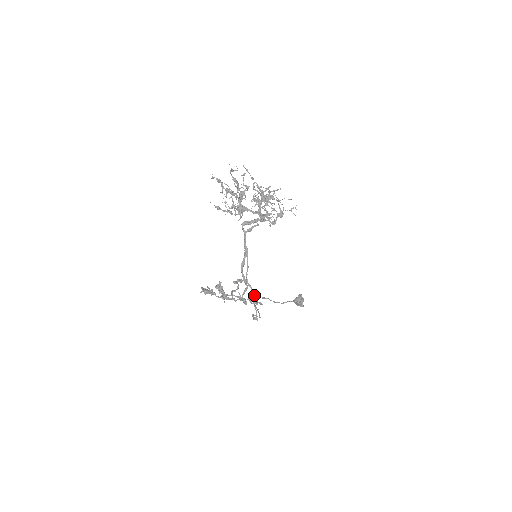
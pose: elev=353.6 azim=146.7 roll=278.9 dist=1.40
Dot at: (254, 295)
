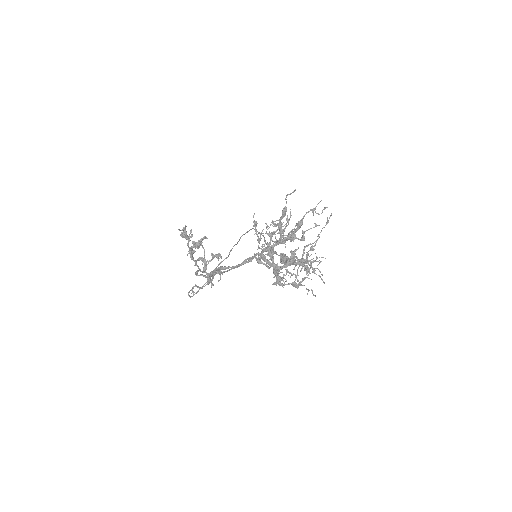
Dot at: occluded
